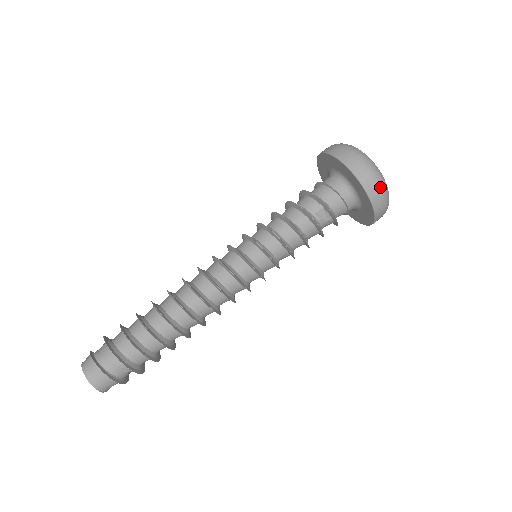
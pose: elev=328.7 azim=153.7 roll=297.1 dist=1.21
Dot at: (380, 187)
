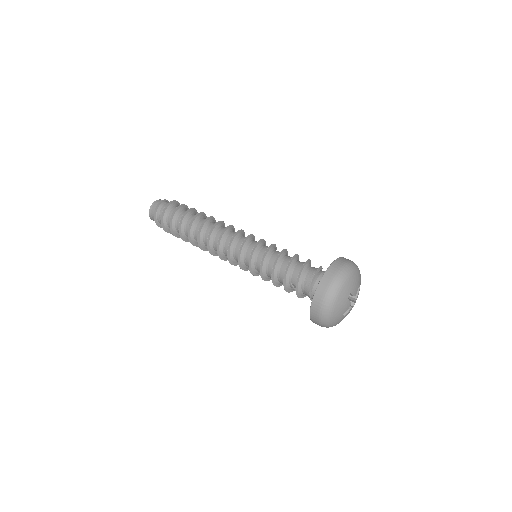
Dot at: (321, 322)
